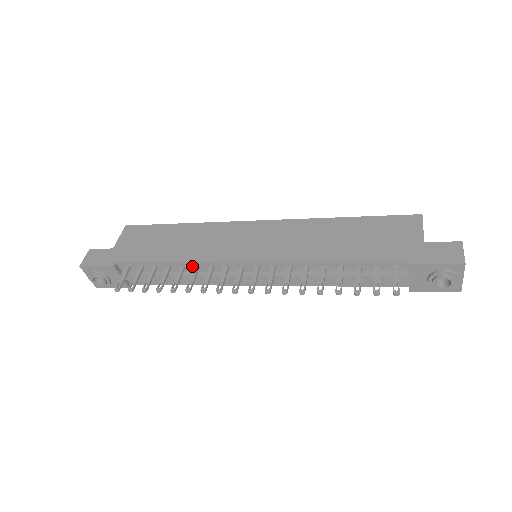
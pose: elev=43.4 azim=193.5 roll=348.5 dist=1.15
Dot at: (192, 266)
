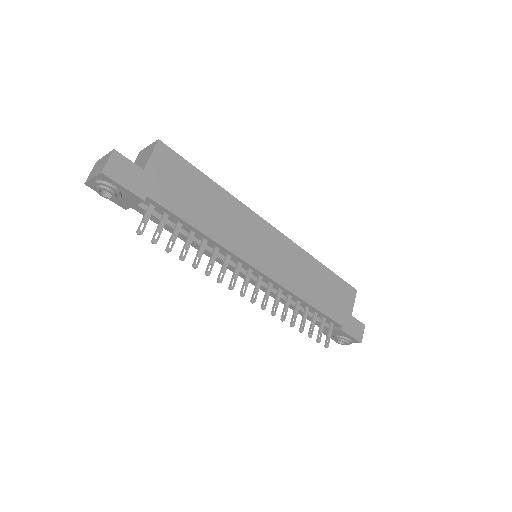
Dot at: (215, 245)
